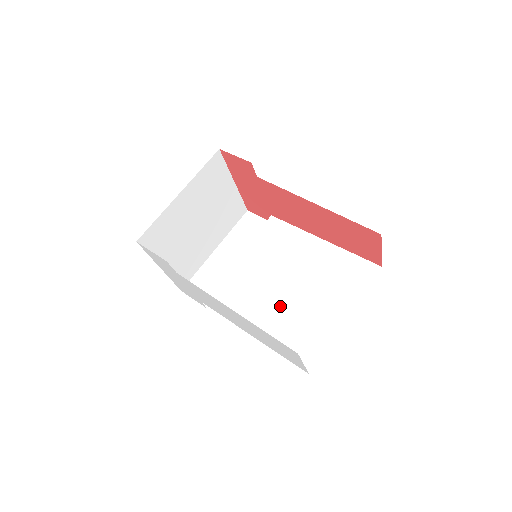
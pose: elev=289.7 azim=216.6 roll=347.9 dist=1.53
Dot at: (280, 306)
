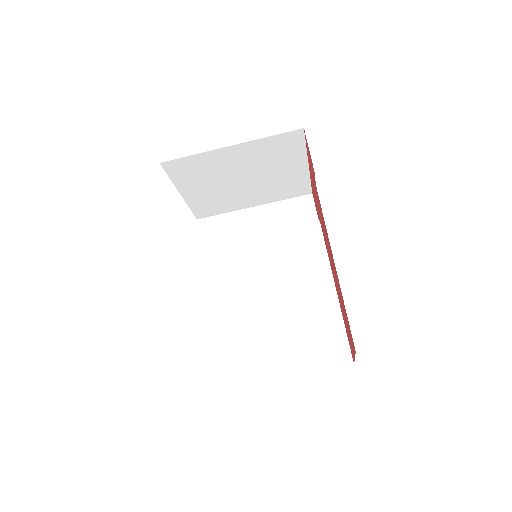
Dot at: (244, 313)
